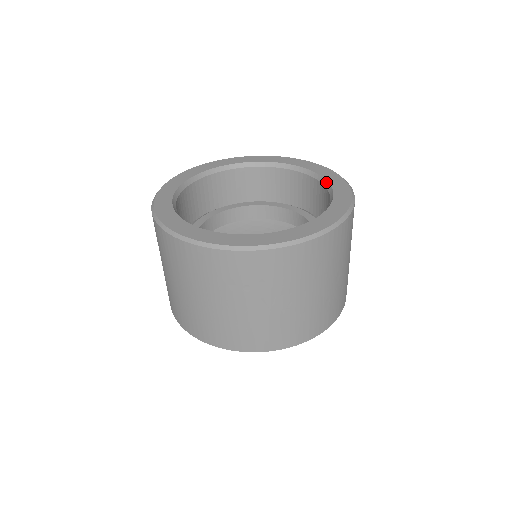
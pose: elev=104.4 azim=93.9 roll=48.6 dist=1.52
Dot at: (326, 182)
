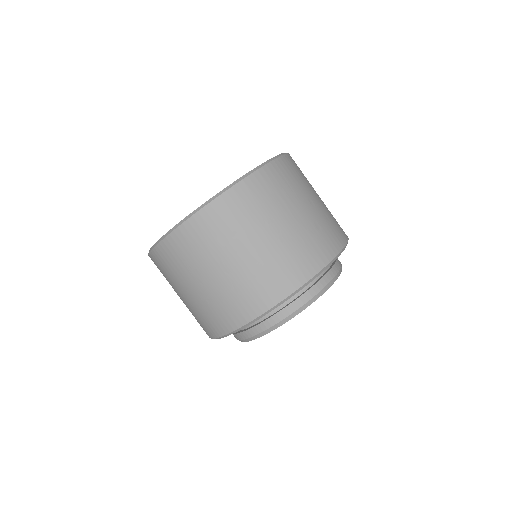
Dot at: occluded
